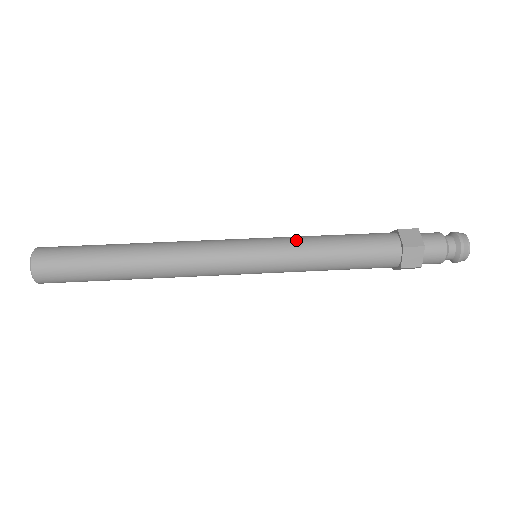
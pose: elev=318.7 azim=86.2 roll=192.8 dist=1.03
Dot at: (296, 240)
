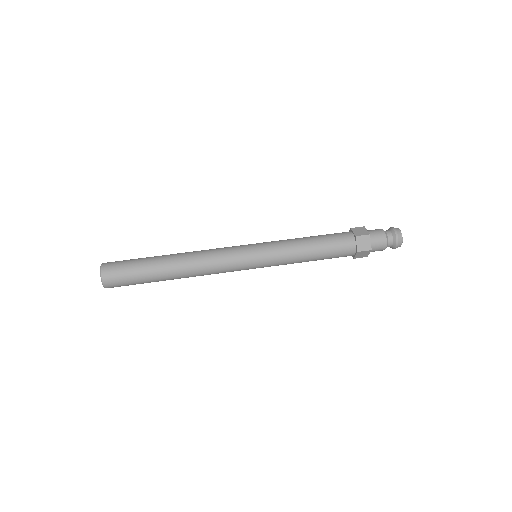
Dot at: (282, 241)
